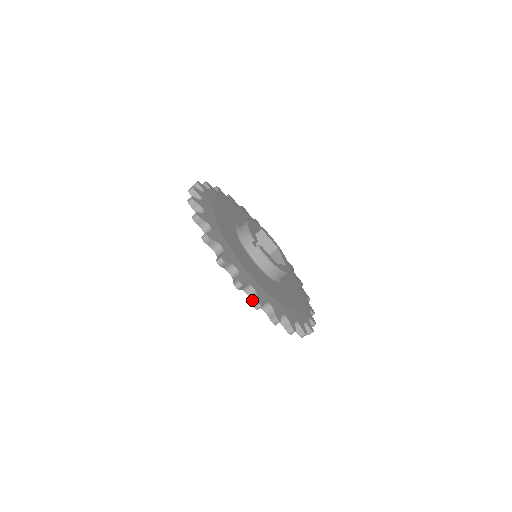
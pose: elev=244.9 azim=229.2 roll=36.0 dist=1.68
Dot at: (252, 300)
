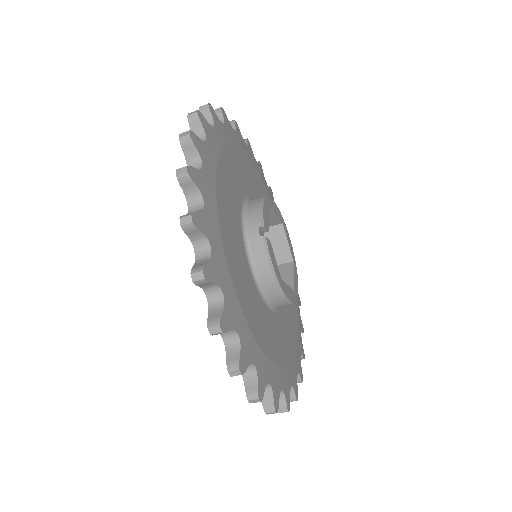
Dot at: (211, 314)
